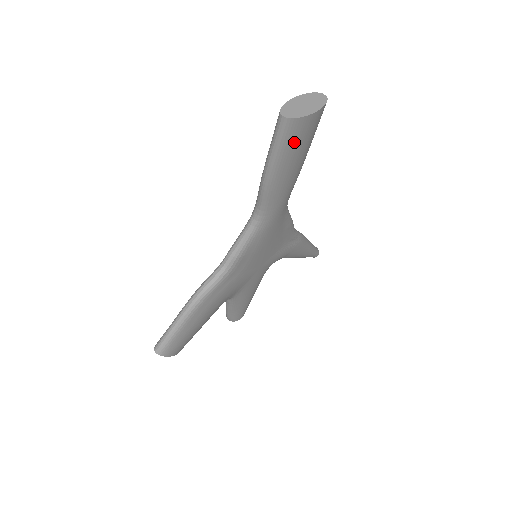
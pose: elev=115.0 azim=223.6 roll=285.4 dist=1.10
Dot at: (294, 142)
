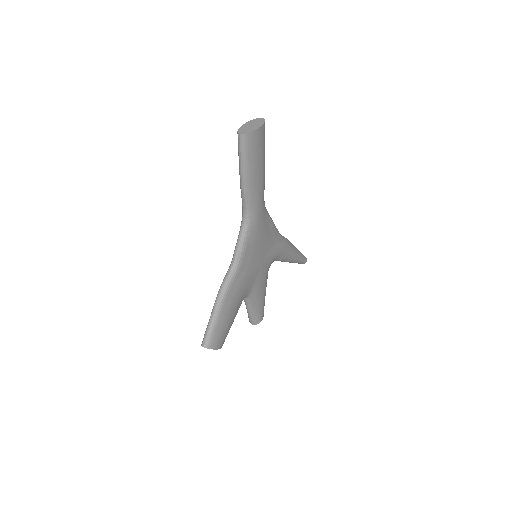
Dot at: (253, 150)
